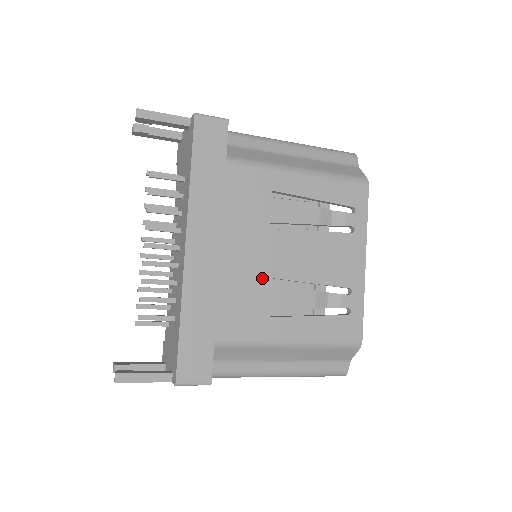
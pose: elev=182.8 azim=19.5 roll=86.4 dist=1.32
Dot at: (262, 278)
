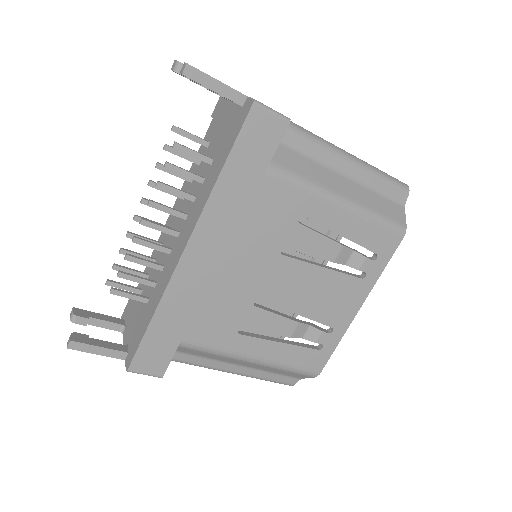
Dot at: (252, 298)
